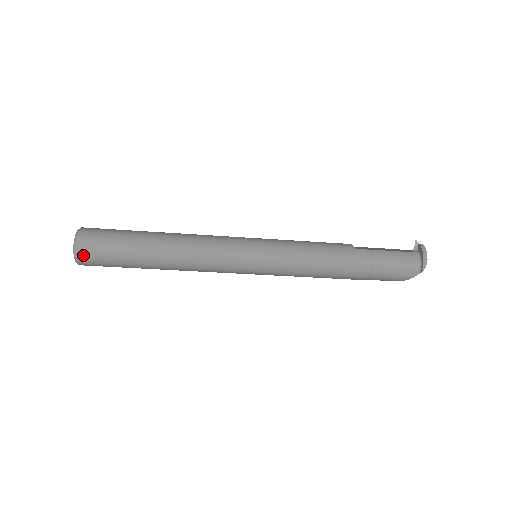
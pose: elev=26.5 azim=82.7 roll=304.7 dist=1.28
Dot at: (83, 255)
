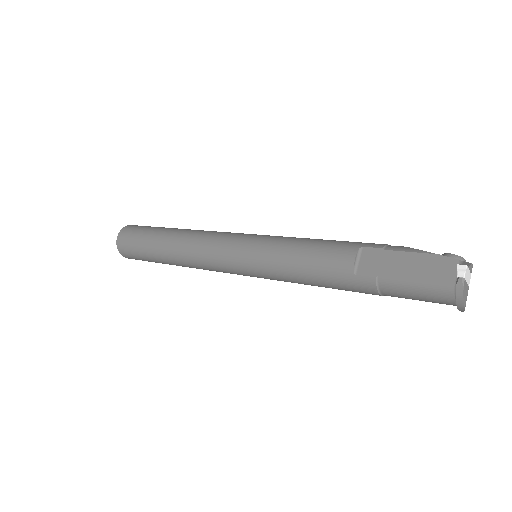
Dot at: occluded
